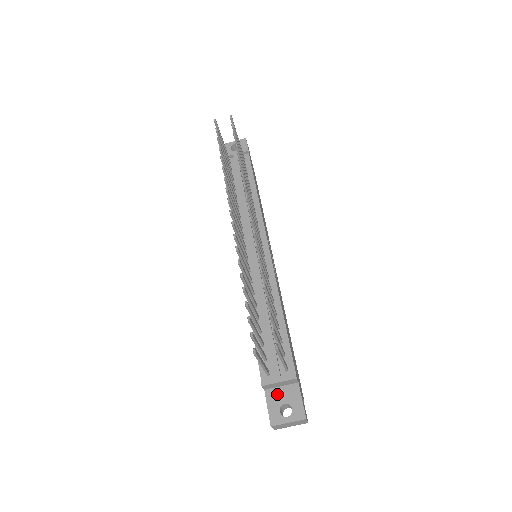
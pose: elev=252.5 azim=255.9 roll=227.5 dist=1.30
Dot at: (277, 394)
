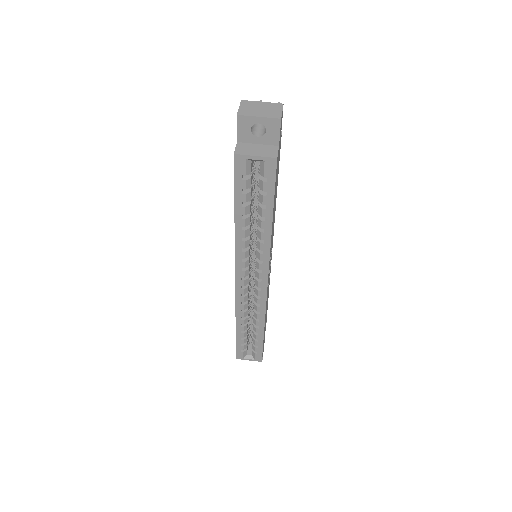
Dot at: occluded
